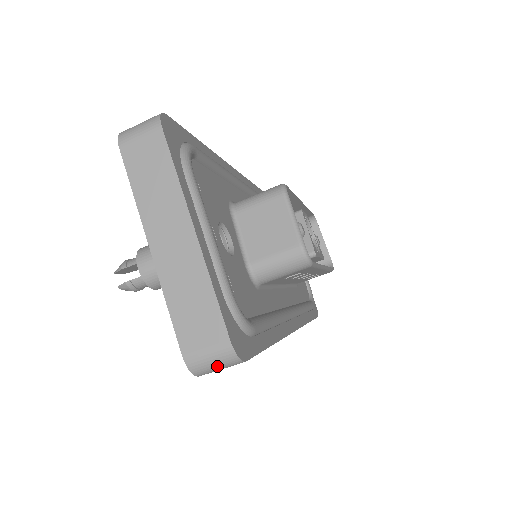
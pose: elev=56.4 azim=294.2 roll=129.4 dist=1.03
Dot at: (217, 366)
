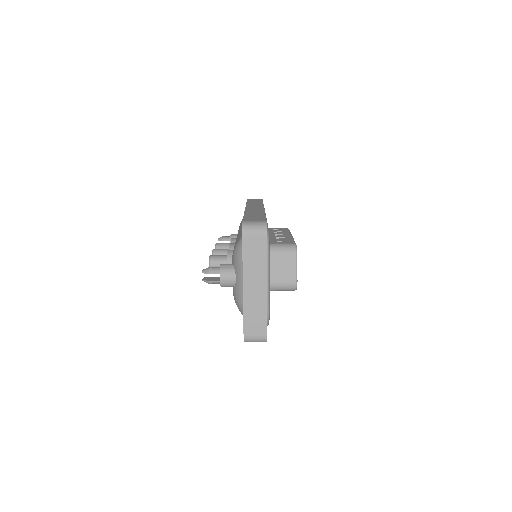
Dot at: occluded
